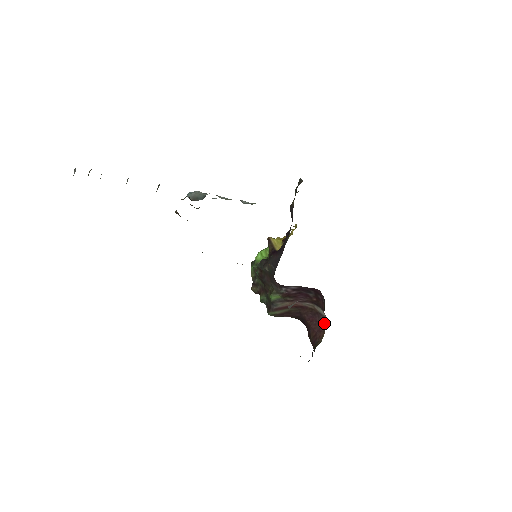
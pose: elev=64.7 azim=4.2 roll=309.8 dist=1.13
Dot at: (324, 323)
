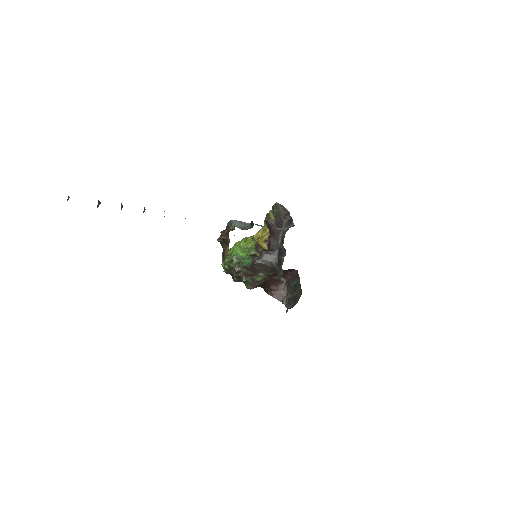
Dot at: (283, 285)
